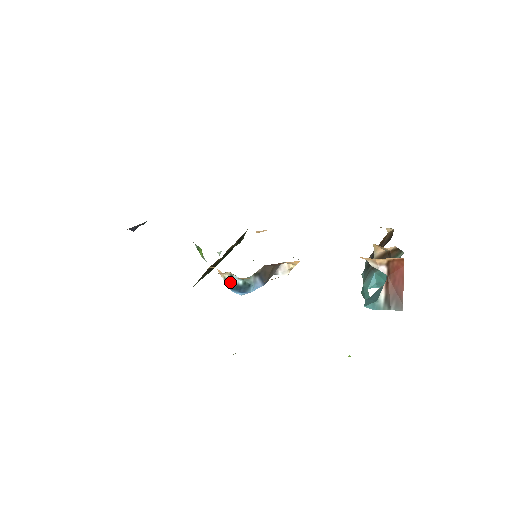
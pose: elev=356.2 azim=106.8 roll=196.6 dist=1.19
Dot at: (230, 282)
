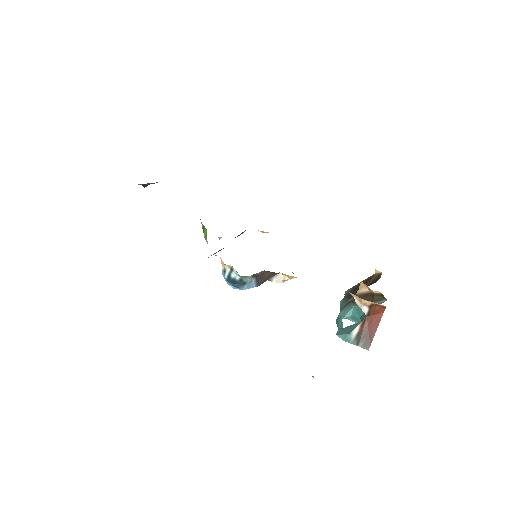
Dot at: (228, 274)
